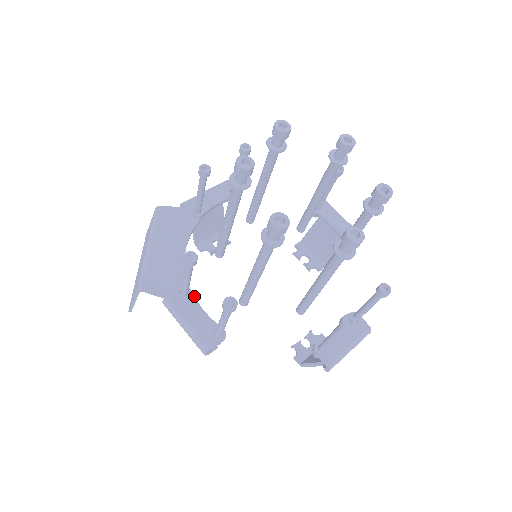
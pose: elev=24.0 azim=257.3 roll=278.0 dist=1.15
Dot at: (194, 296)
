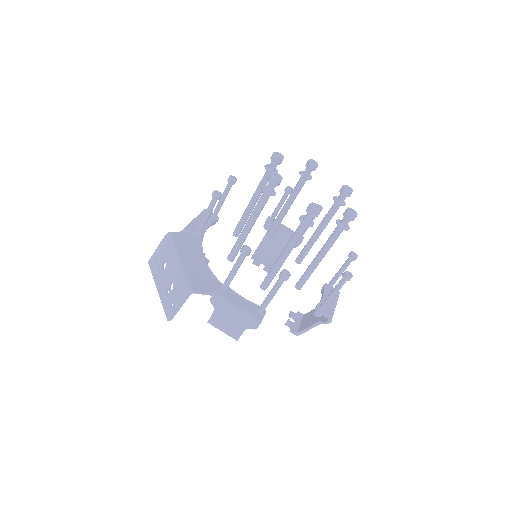
Dot at: occluded
